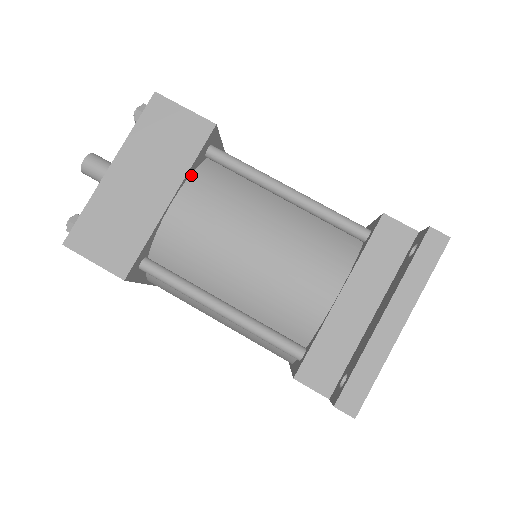
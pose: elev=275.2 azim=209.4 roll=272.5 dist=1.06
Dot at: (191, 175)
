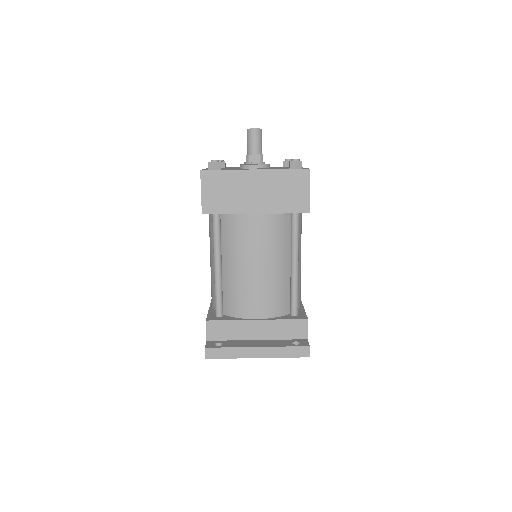
Dot at: occluded
